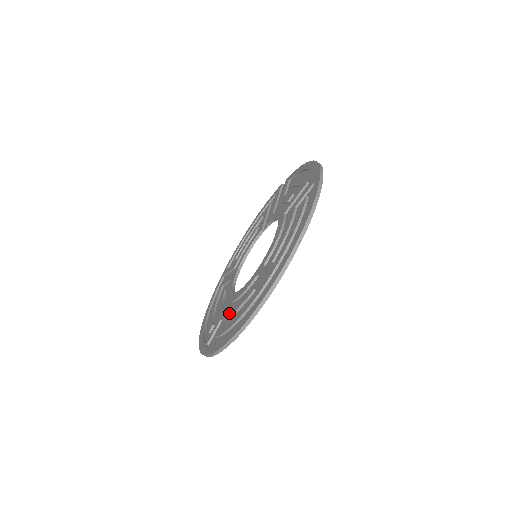
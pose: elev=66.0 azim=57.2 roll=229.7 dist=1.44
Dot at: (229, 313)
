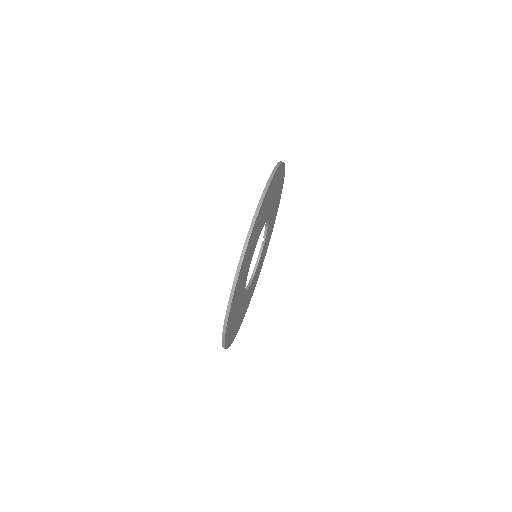
Dot at: occluded
